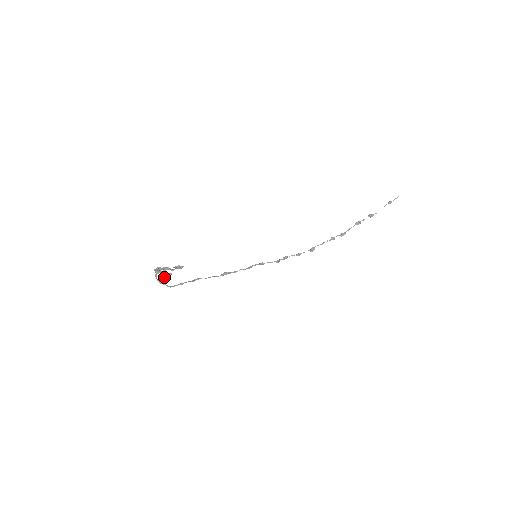
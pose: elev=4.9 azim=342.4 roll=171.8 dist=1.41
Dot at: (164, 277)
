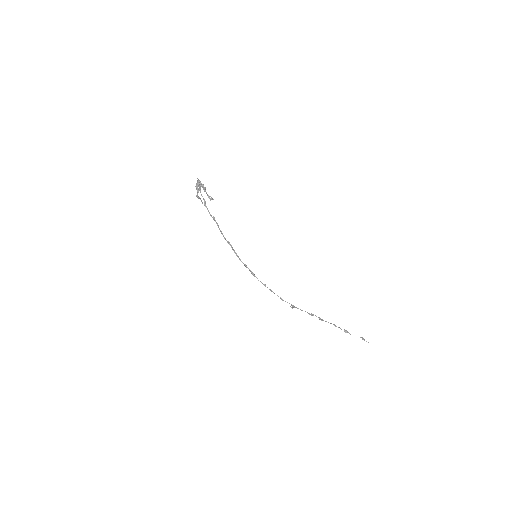
Dot at: occluded
